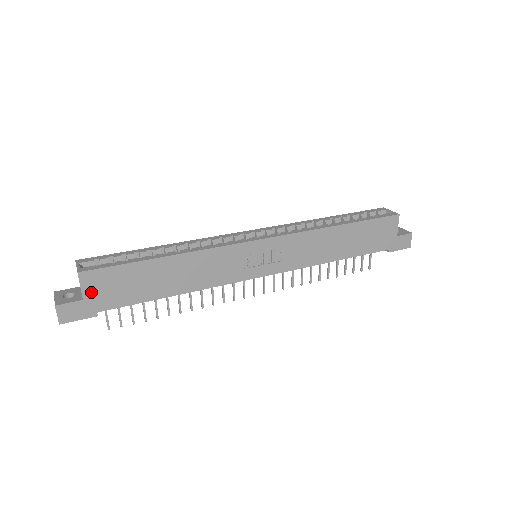
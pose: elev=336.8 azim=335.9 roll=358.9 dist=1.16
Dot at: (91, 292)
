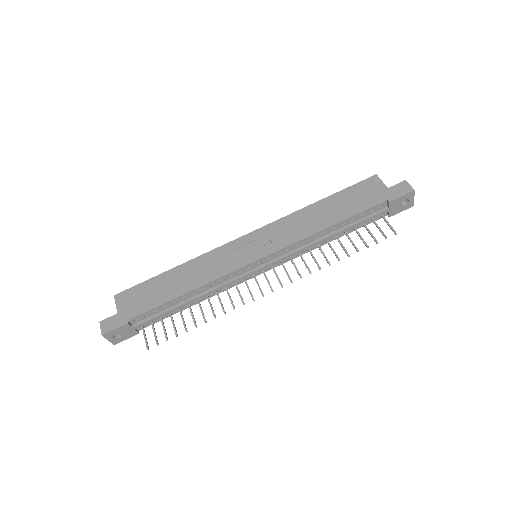
Dot at: (123, 307)
